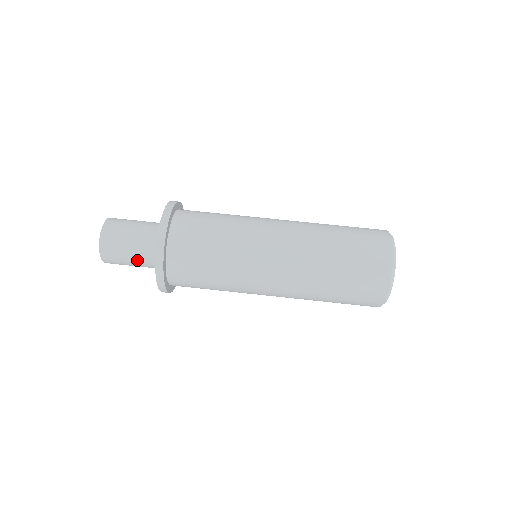
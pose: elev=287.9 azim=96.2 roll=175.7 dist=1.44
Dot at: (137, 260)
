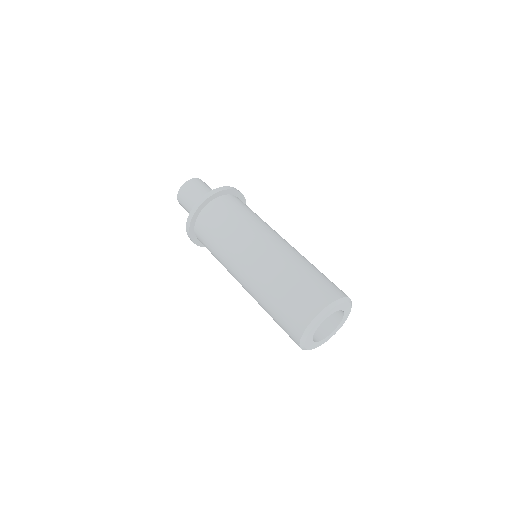
Dot at: (193, 205)
